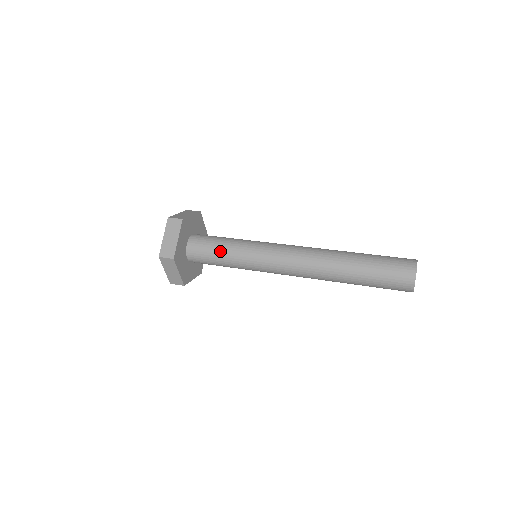
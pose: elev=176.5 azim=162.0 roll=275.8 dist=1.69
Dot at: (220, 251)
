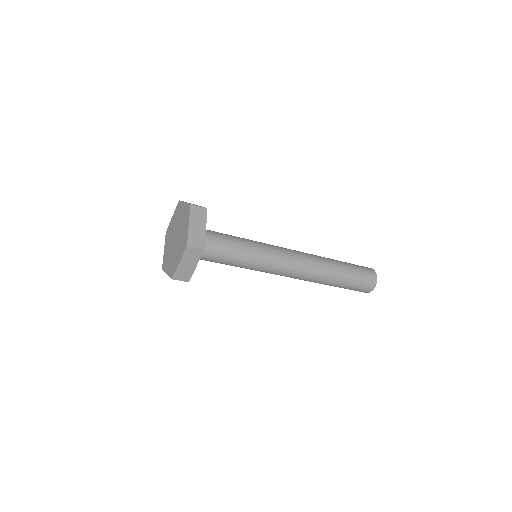
Dot at: (233, 247)
